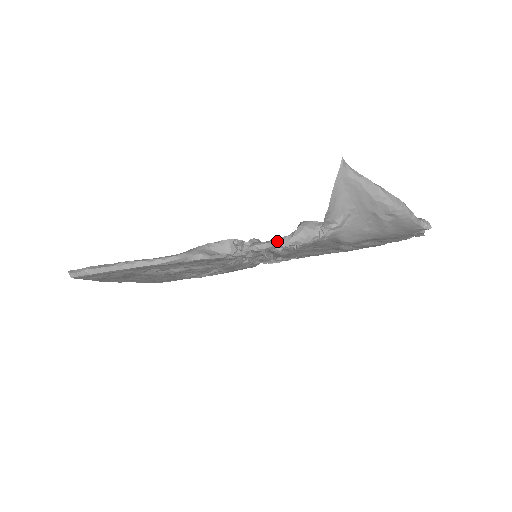
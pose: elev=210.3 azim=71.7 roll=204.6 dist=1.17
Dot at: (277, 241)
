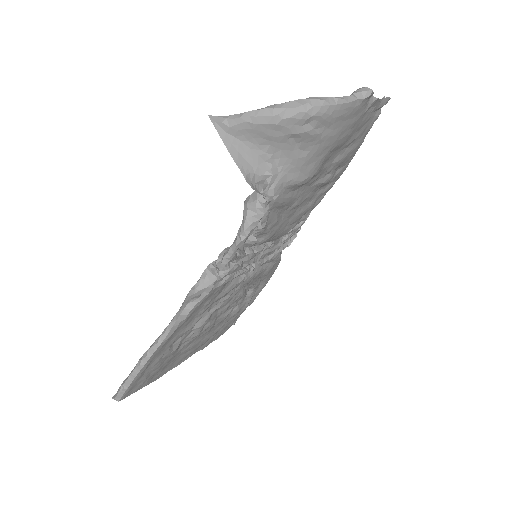
Dot at: (237, 238)
